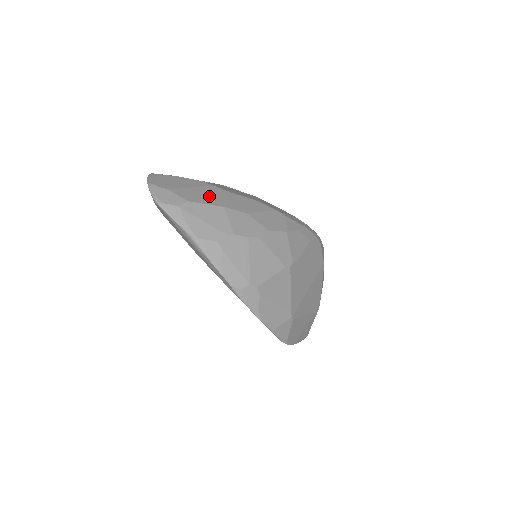
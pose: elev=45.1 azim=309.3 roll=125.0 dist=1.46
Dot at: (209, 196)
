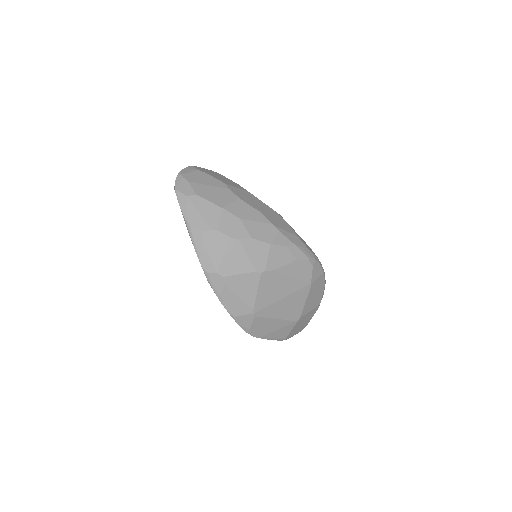
Dot at: (217, 196)
